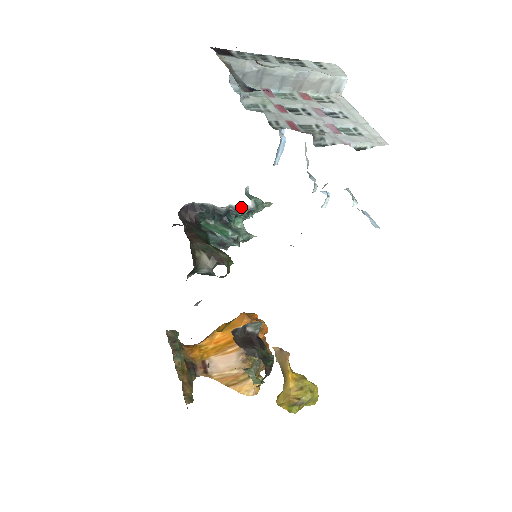
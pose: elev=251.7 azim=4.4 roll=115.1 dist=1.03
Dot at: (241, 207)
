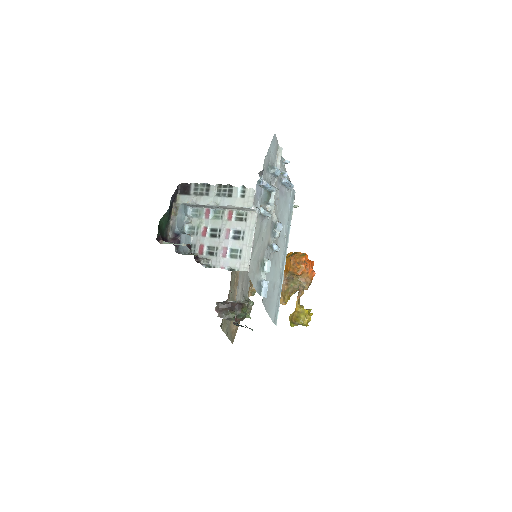
Dot at: occluded
